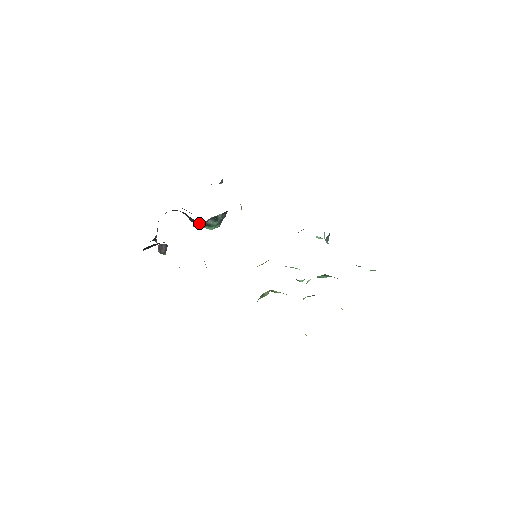
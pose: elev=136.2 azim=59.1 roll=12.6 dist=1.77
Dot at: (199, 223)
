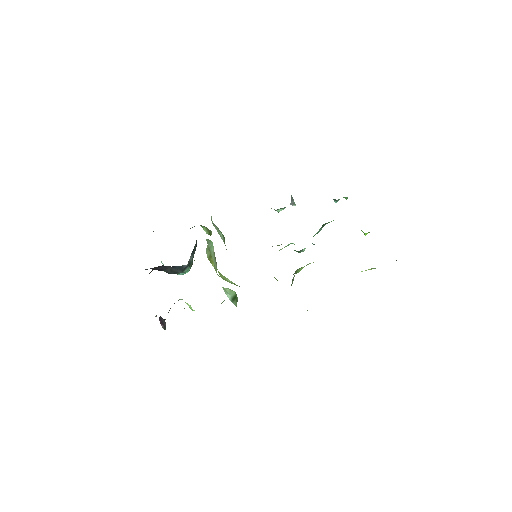
Dot at: occluded
